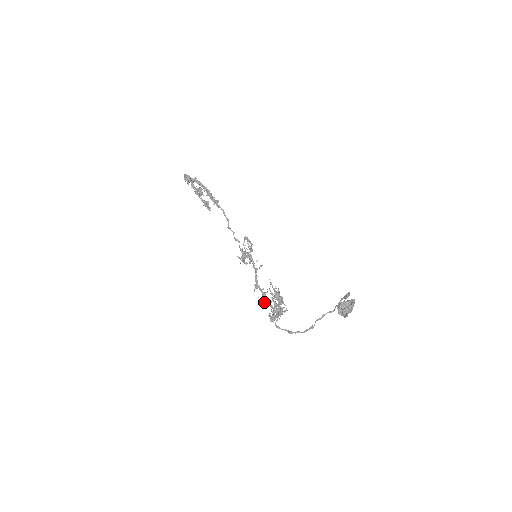
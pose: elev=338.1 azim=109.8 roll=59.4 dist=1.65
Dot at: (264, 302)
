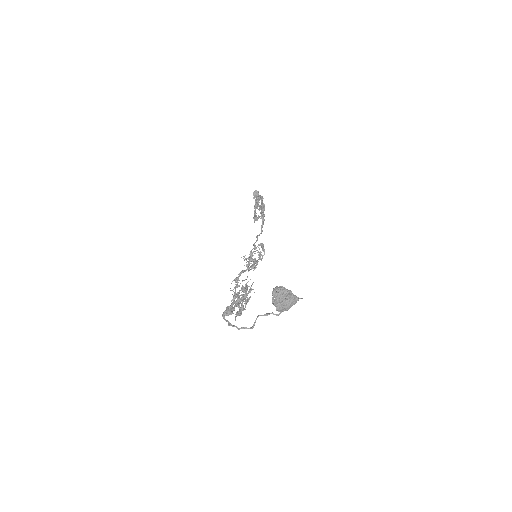
Dot at: (232, 294)
